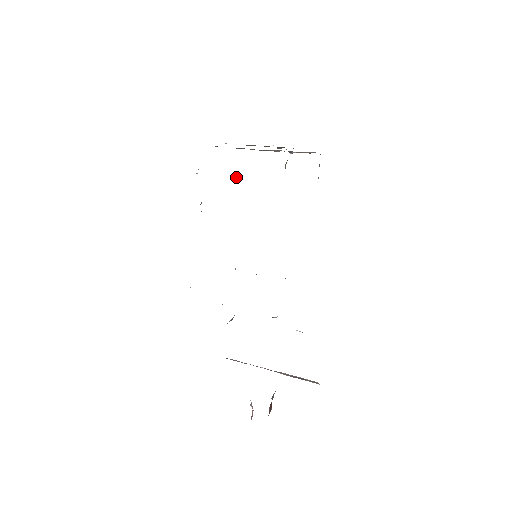
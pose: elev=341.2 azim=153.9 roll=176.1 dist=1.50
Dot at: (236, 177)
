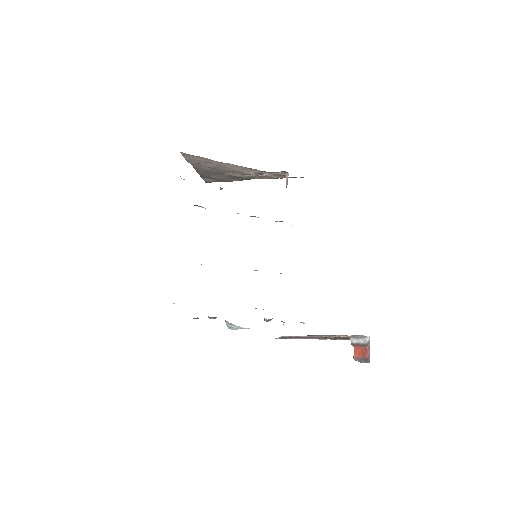
Dot at: occluded
